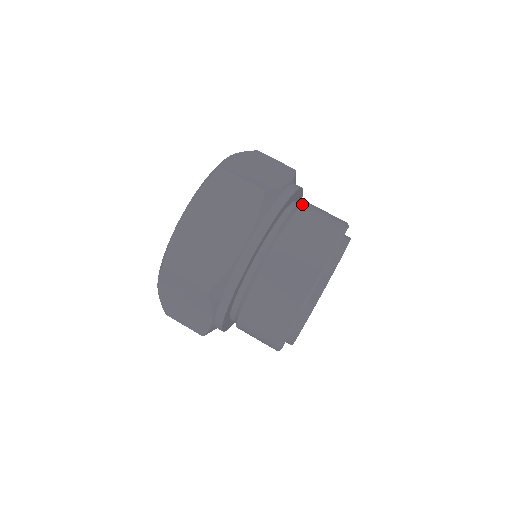
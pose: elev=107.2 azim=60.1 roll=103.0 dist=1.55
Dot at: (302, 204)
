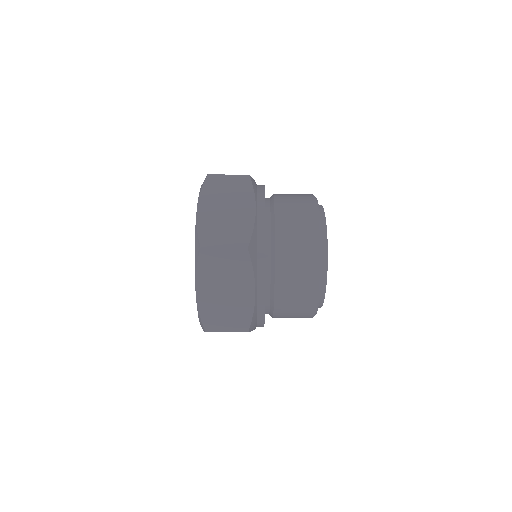
Dot at: occluded
